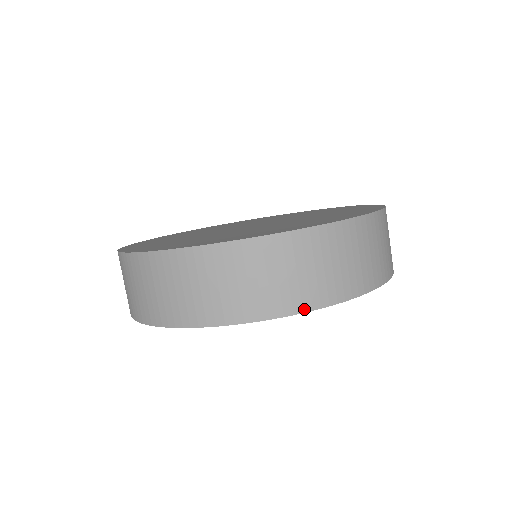
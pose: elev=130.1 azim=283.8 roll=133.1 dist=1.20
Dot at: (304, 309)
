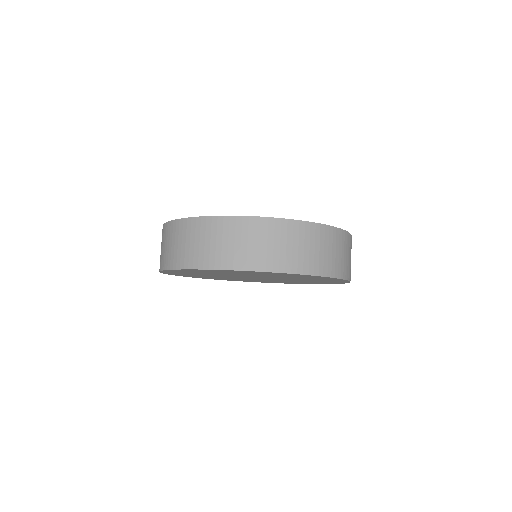
Dot at: (260, 269)
